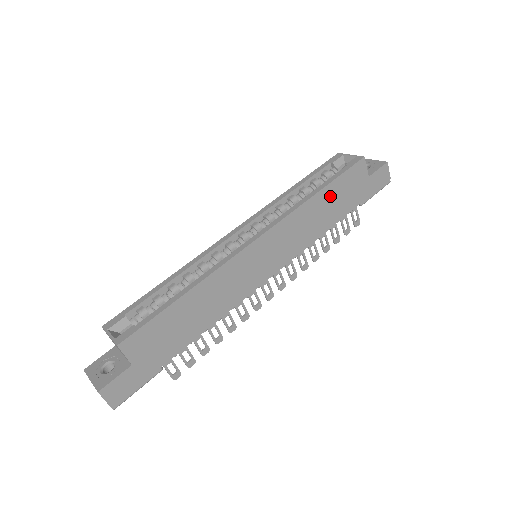
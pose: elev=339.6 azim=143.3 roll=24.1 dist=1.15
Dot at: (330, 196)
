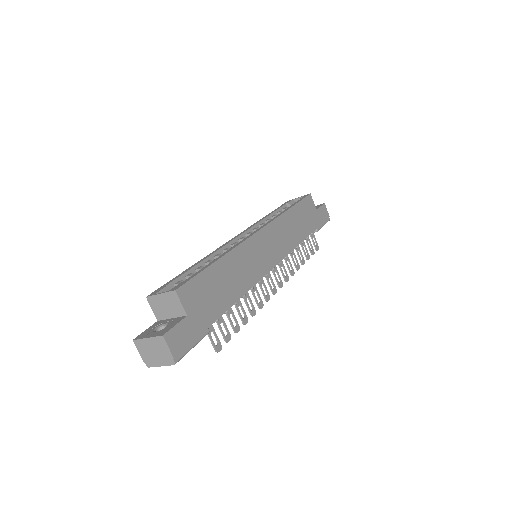
Dot at: (297, 215)
